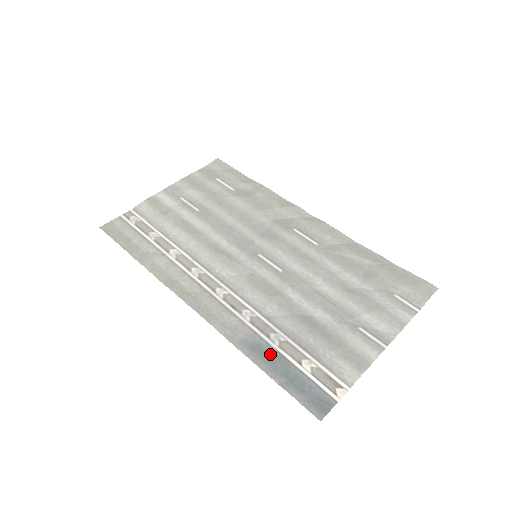
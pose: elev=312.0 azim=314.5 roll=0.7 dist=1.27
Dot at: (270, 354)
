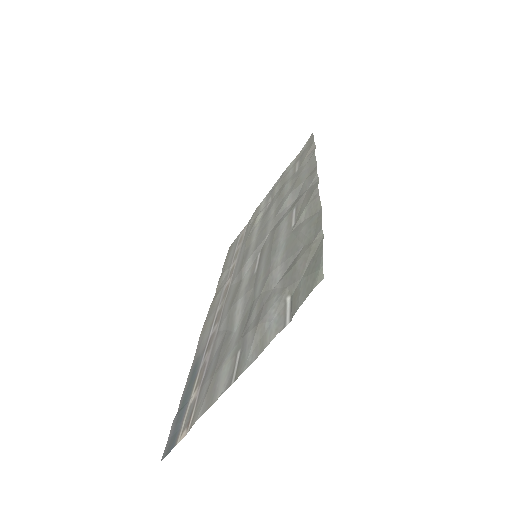
Dot at: (194, 376)
